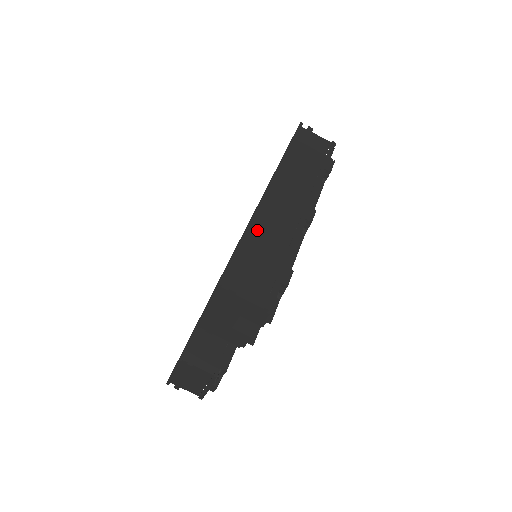
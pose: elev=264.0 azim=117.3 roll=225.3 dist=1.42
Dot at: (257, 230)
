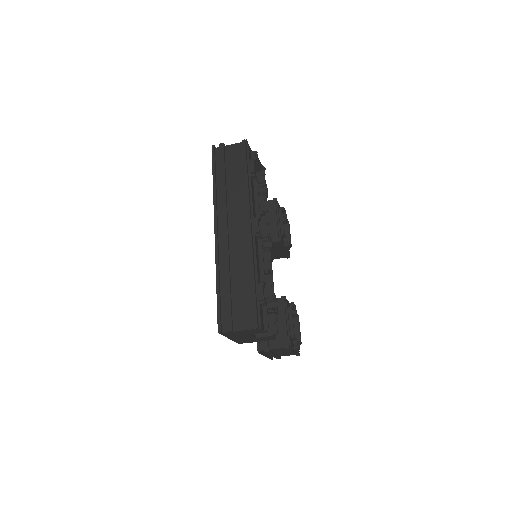
Dot at: (224, 272)
